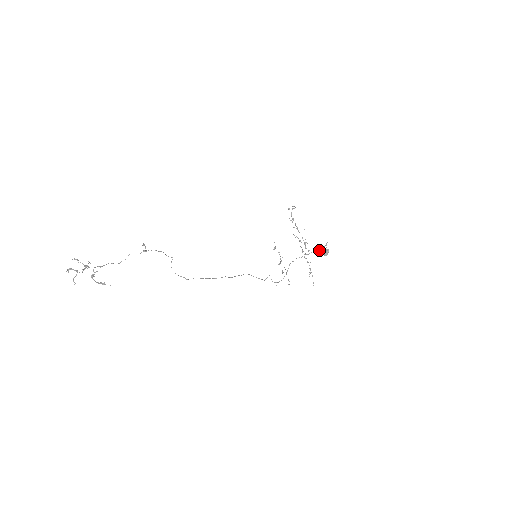
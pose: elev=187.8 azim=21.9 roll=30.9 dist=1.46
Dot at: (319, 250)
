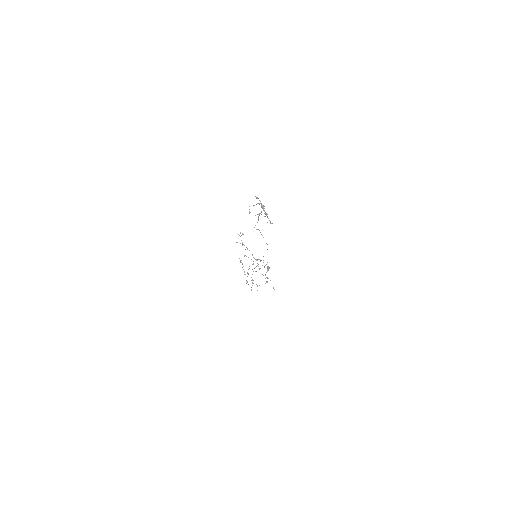
Dot at: (264, 267)
